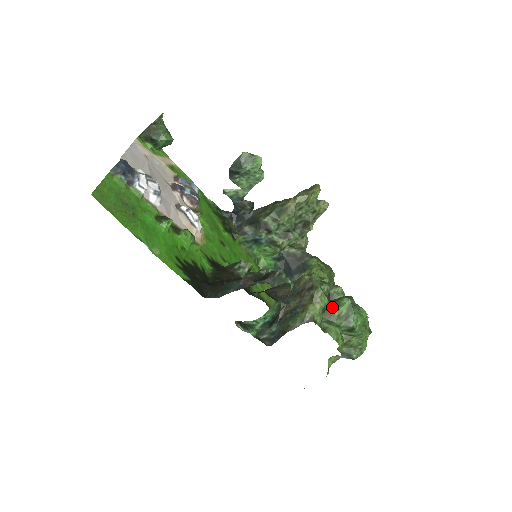
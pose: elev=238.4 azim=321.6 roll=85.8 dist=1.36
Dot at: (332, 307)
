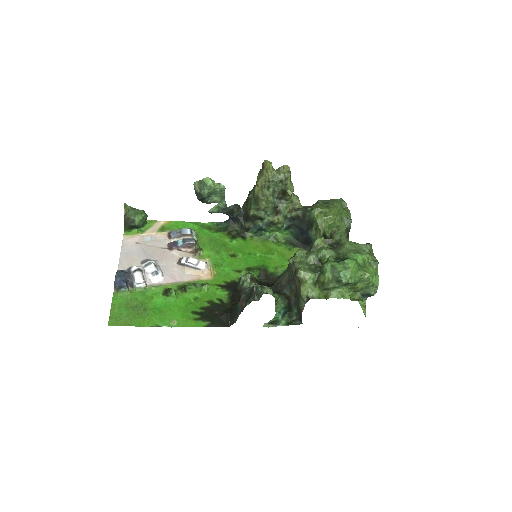
Dot at: (320, 277)
